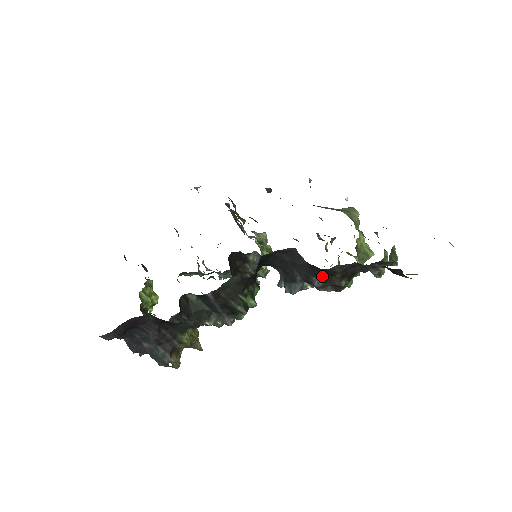
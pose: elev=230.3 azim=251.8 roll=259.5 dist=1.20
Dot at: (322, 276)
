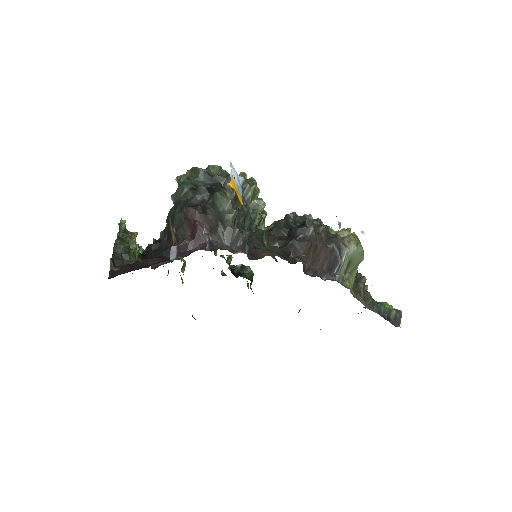
Dot at: occluded
